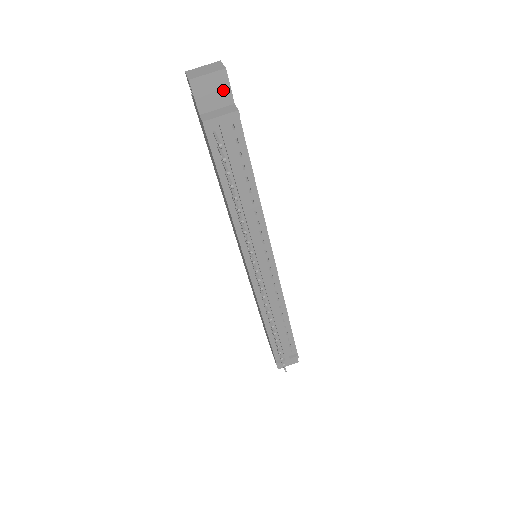
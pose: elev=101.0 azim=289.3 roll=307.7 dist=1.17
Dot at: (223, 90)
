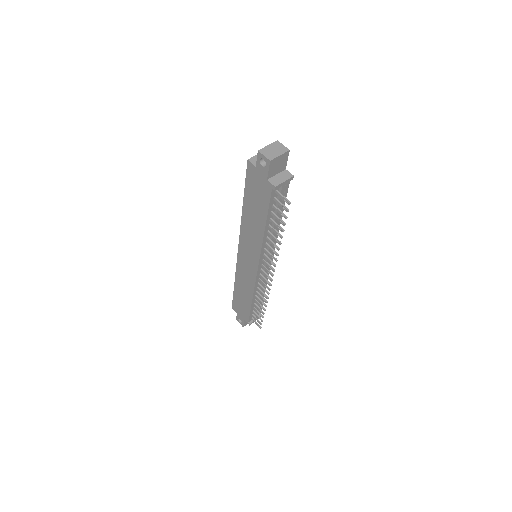
Dot at: (283, 163)
